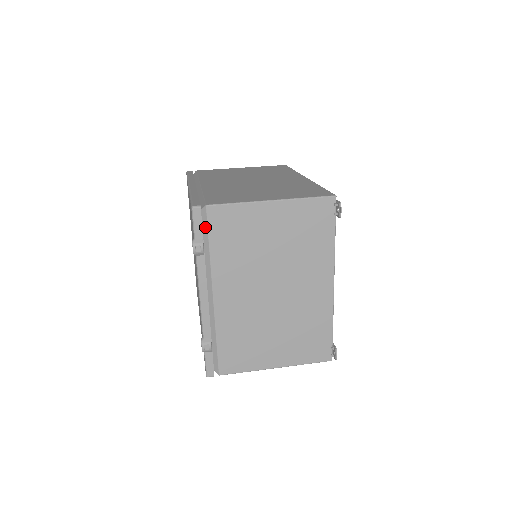
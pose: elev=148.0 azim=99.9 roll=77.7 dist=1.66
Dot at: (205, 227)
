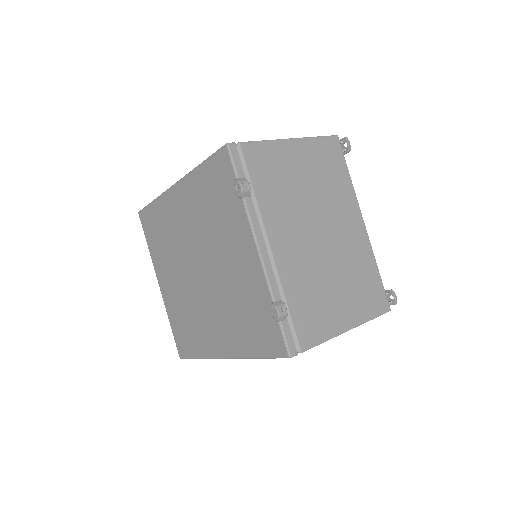
Dot at: (242, 167)
